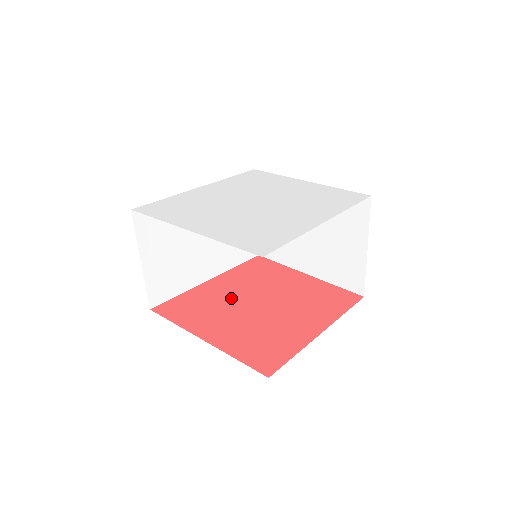
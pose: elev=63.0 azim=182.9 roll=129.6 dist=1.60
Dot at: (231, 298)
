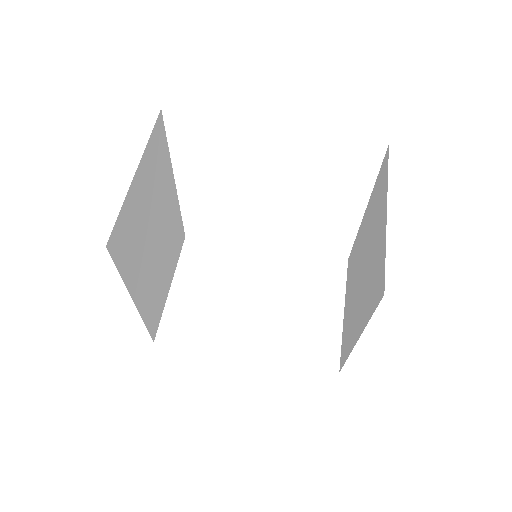
Dot at: occluded
